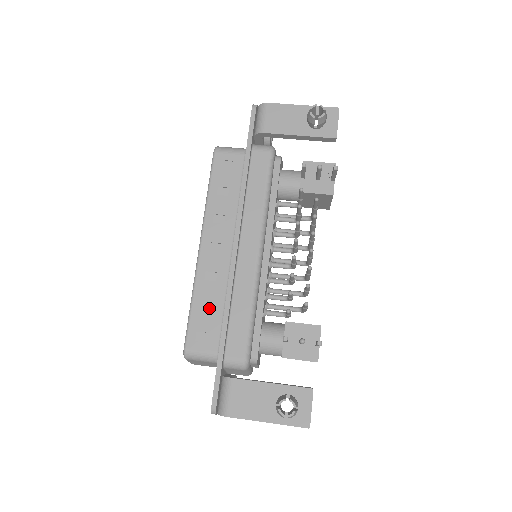
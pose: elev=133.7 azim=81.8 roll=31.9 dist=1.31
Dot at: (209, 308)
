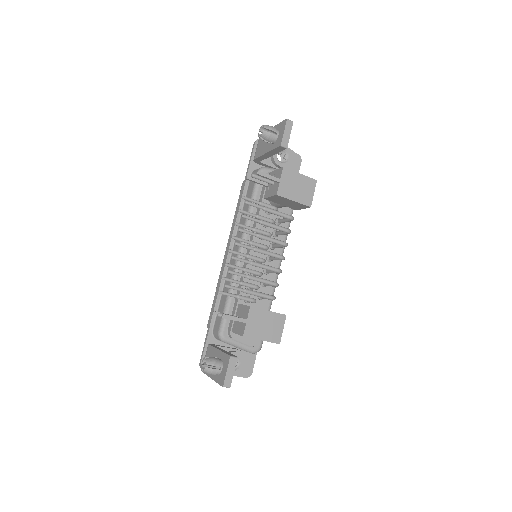
Dot at: occluded
